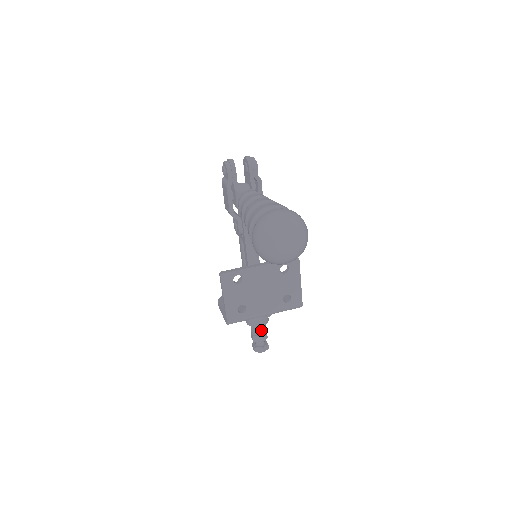
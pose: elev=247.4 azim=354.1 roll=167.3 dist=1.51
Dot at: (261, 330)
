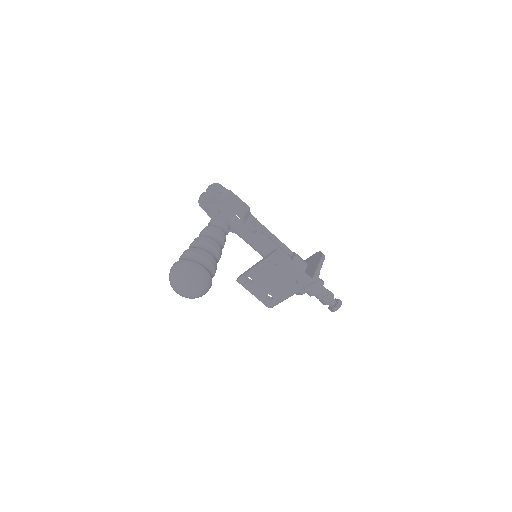
Dot at: (320, 296)
